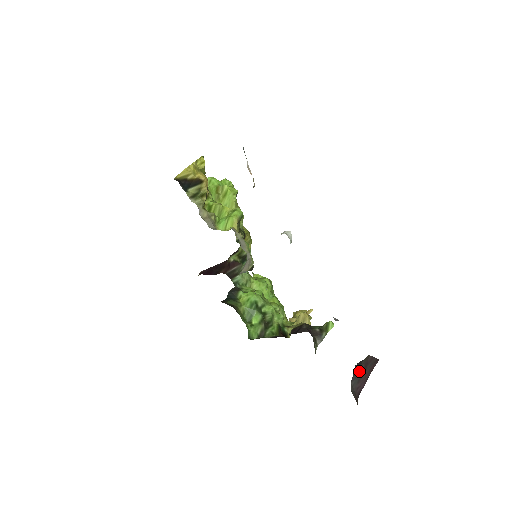
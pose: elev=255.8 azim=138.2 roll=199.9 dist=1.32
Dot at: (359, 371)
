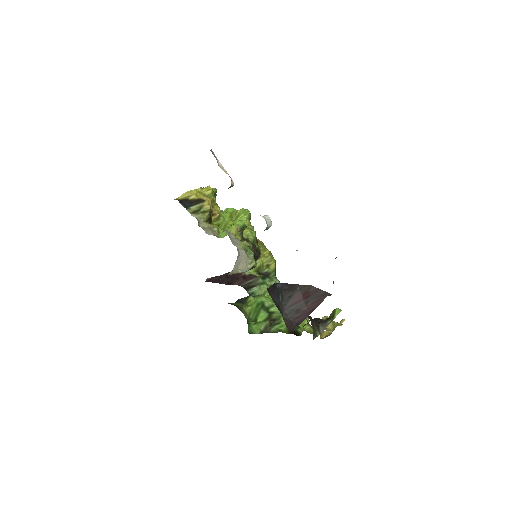
Dot at: (295, 299)
